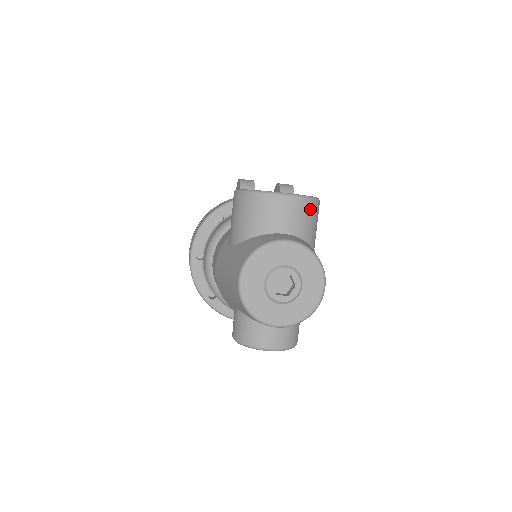
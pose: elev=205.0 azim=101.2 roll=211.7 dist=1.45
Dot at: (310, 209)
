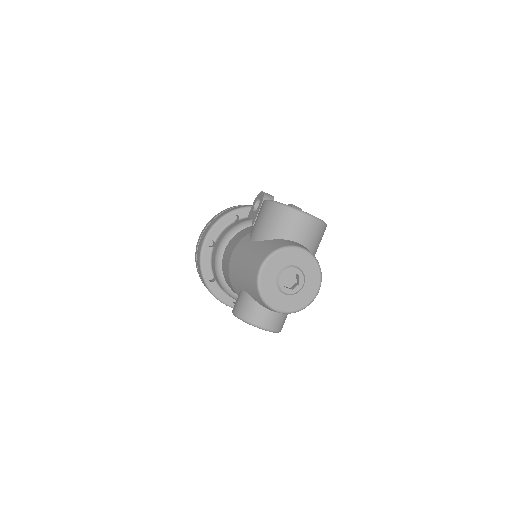
Dot at: (321, 230)
